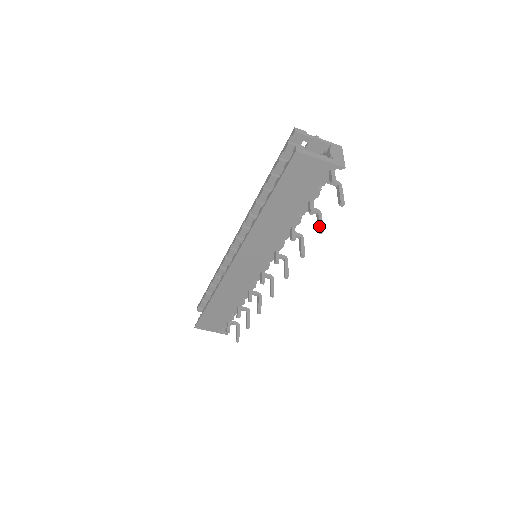
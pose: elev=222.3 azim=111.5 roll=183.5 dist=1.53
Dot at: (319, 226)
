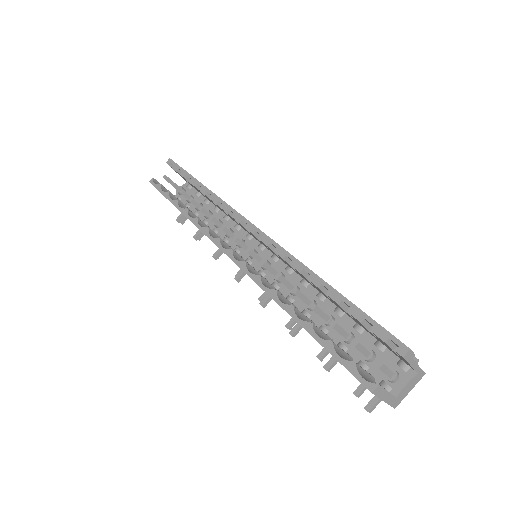
Dot at: (324, 354)
